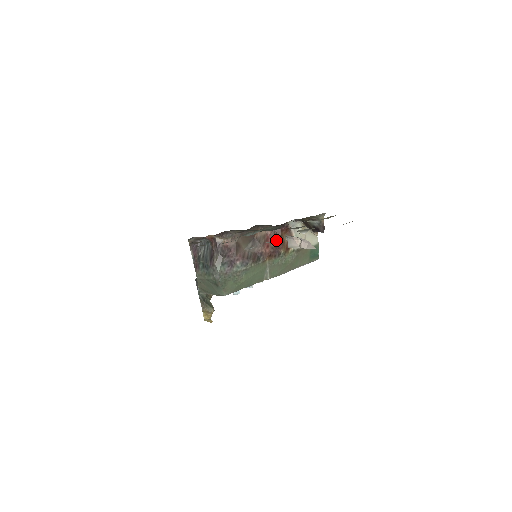
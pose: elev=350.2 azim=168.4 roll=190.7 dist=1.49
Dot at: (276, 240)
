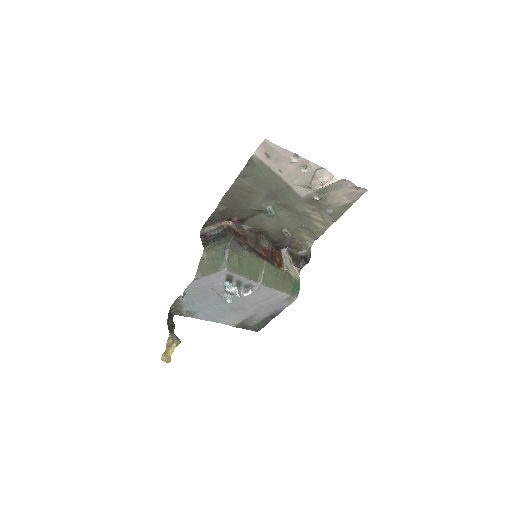
Dot at: (272, 255)
